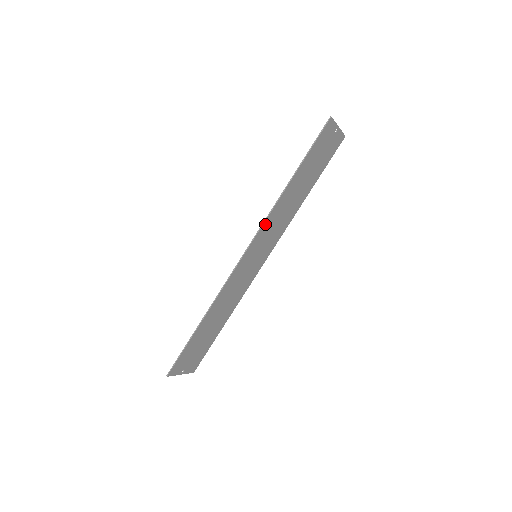
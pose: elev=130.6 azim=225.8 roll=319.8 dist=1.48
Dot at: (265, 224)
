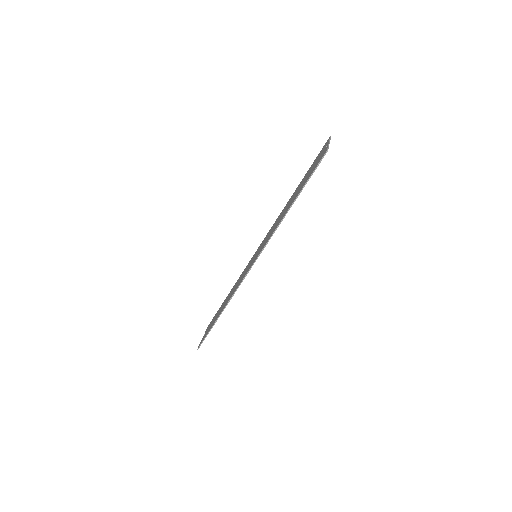
Dot at: (267, 243)
